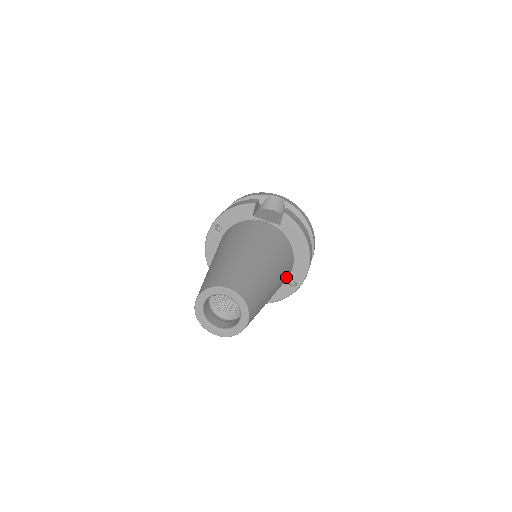
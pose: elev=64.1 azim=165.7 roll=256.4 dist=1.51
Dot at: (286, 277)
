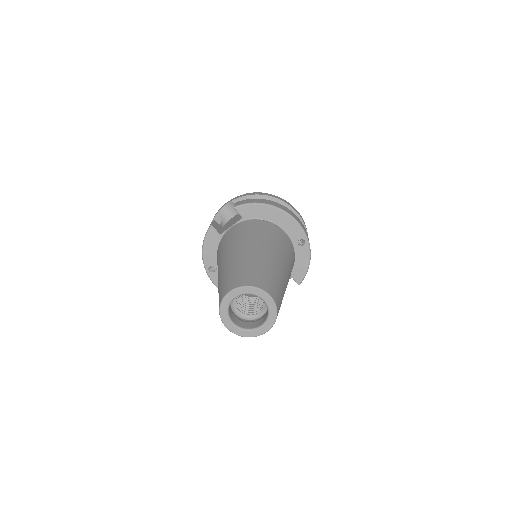
Dot at: (286, 243)
